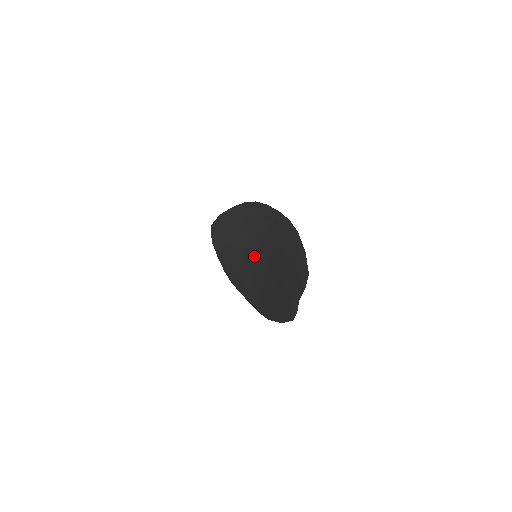
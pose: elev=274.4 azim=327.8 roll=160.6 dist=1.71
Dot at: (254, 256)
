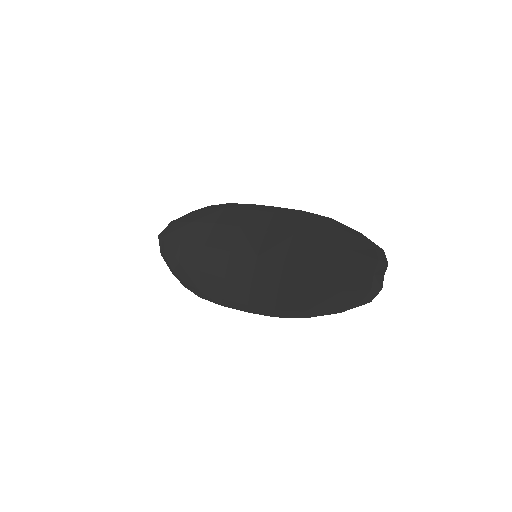
Dot at: (251, 257)
